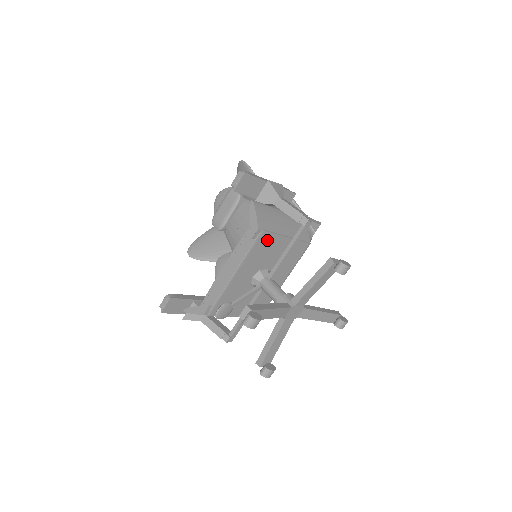
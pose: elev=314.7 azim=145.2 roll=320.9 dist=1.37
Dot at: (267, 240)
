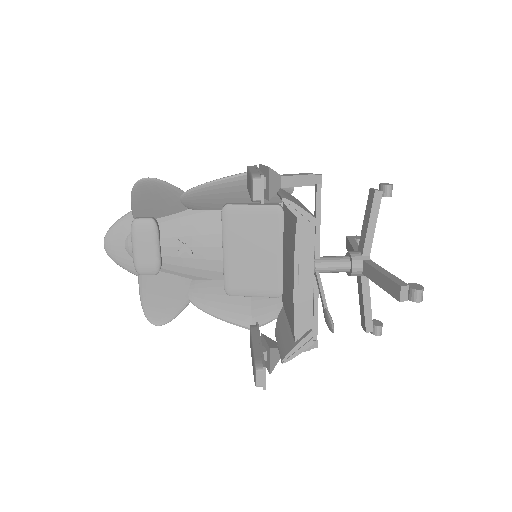
Dot at: occluded
